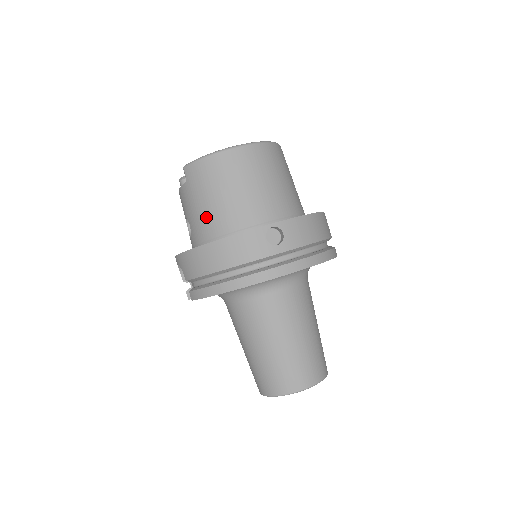
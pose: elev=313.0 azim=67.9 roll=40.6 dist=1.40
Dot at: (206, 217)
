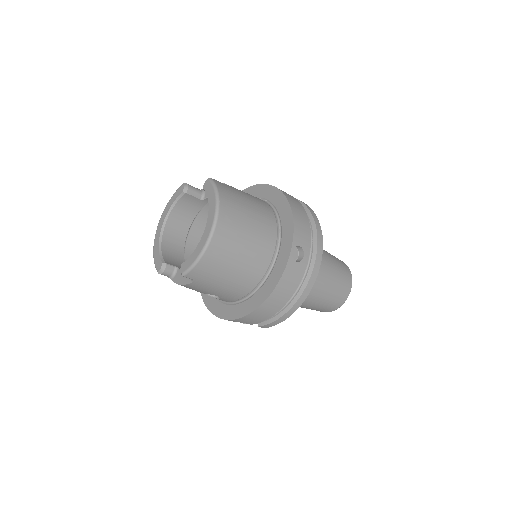
Dot at: (235, 286)
